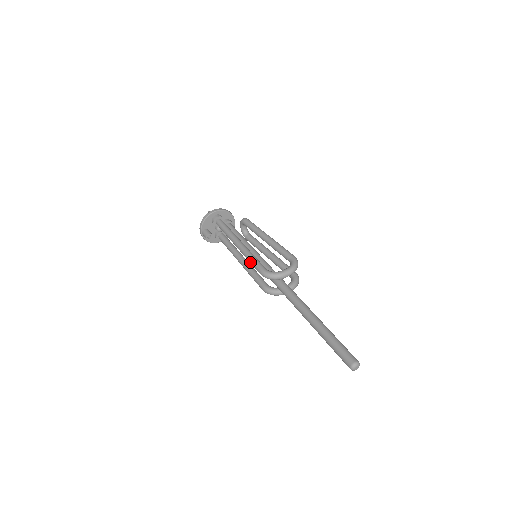
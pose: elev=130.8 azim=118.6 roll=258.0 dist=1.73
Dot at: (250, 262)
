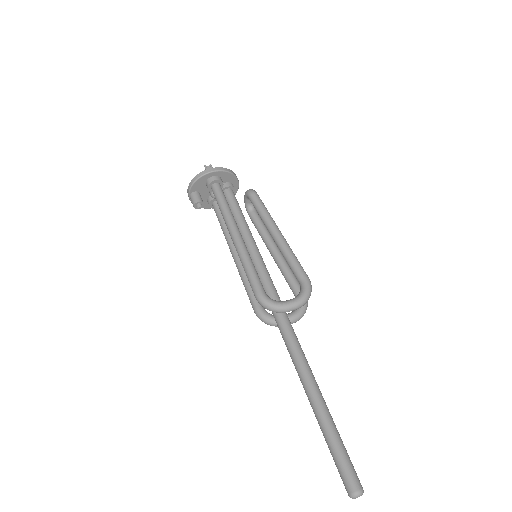
Dot at: (245, 272)
